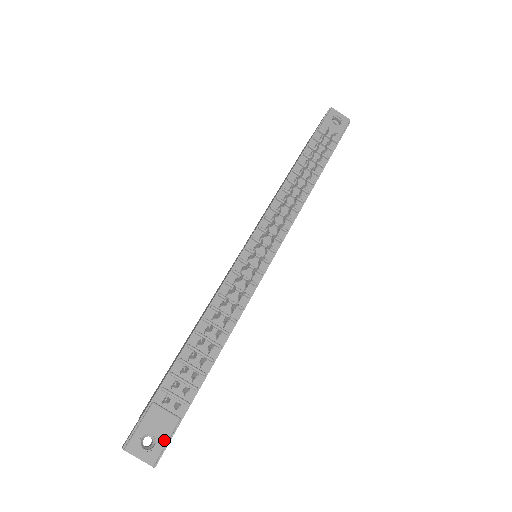
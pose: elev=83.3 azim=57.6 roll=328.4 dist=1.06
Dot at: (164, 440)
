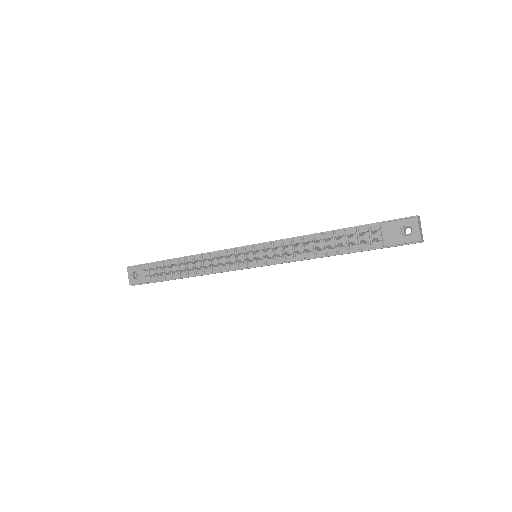
Dot at: (139, 281)
